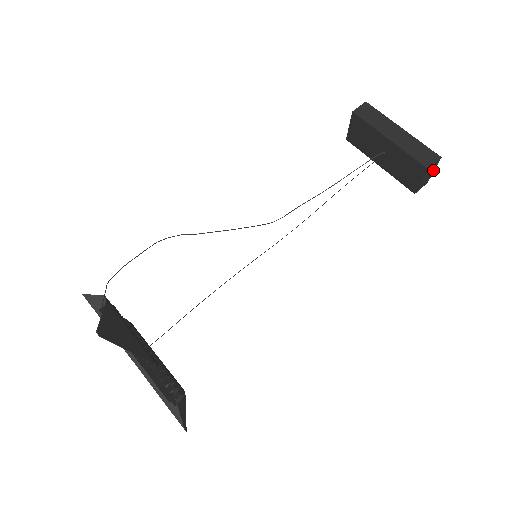
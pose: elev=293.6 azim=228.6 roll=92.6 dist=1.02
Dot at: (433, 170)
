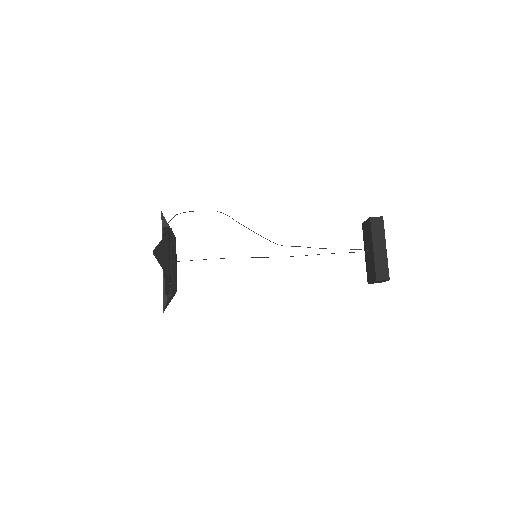
Dot at: (384, 281)
